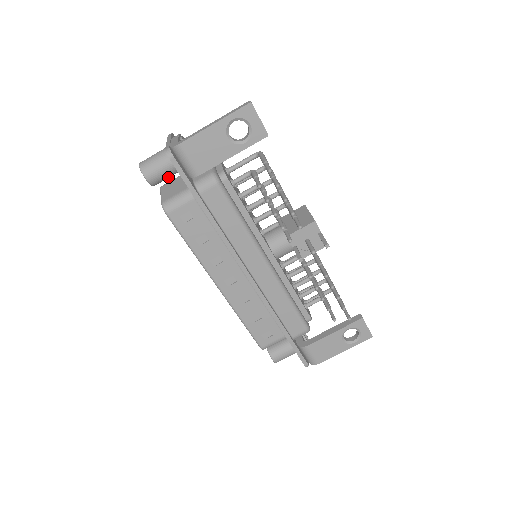
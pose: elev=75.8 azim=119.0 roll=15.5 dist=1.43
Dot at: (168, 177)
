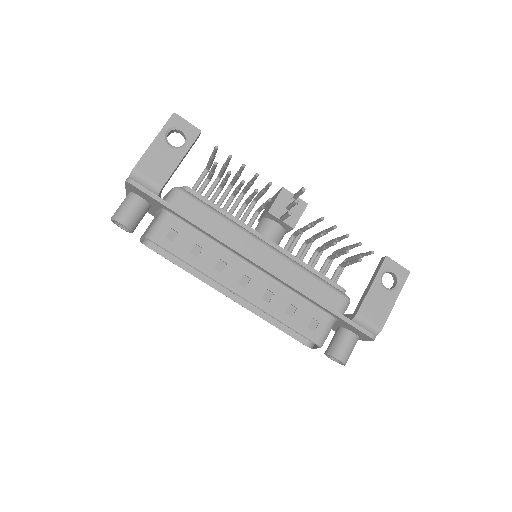
Dot at: (140, 217)
